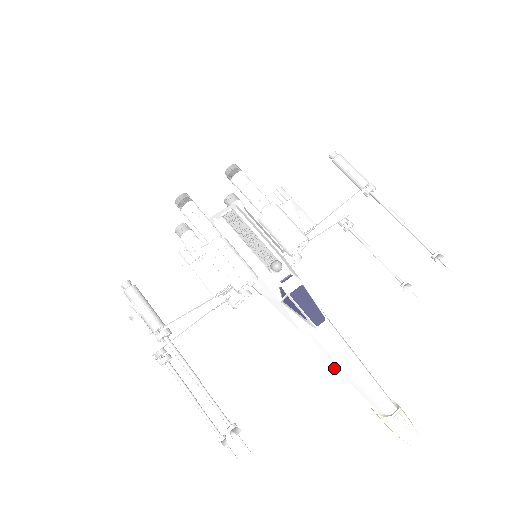
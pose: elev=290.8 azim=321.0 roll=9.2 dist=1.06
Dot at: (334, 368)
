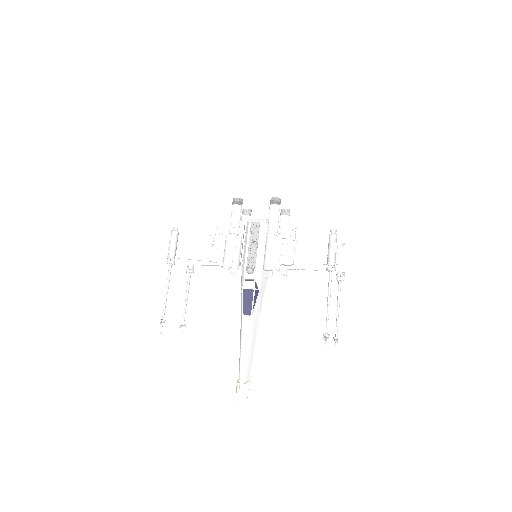
Dot at: (239, 340)
